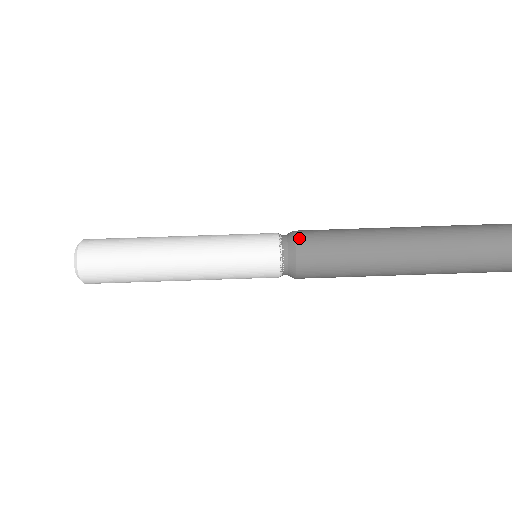
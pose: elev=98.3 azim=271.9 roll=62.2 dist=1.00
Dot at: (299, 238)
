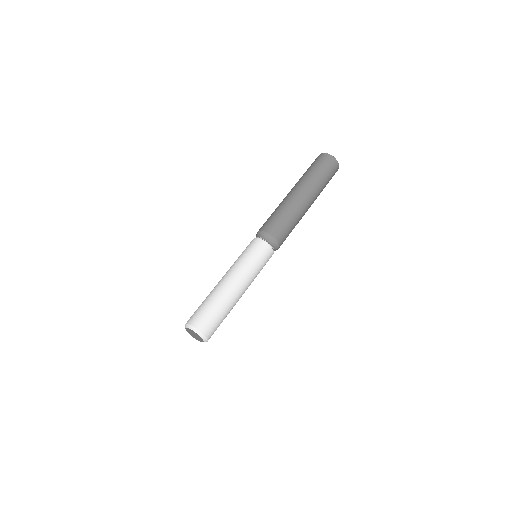
Dot at: (265, 230)
